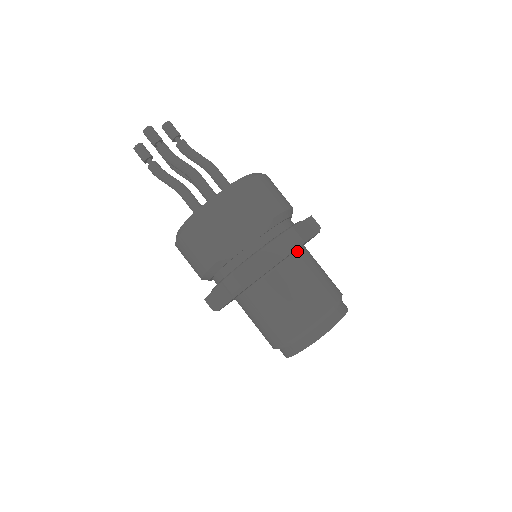
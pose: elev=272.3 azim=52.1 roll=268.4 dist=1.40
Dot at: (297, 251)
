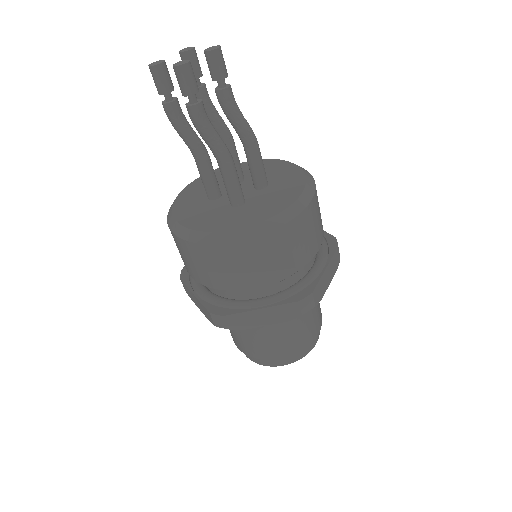
Dot at: occluded
